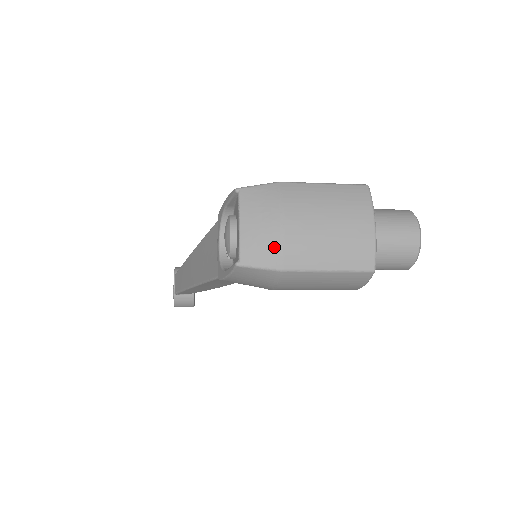
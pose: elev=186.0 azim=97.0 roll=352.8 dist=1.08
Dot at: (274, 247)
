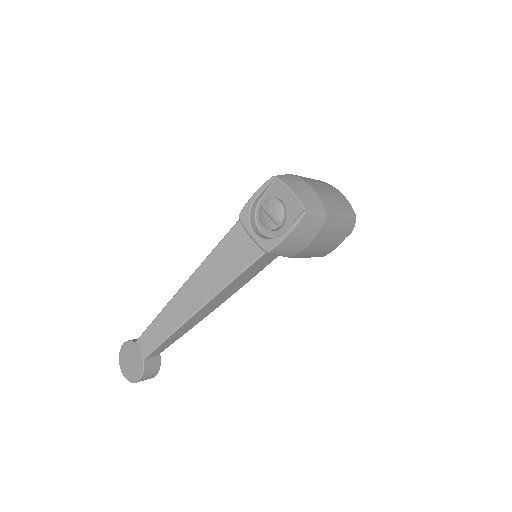
Dot at: (317, 200)
